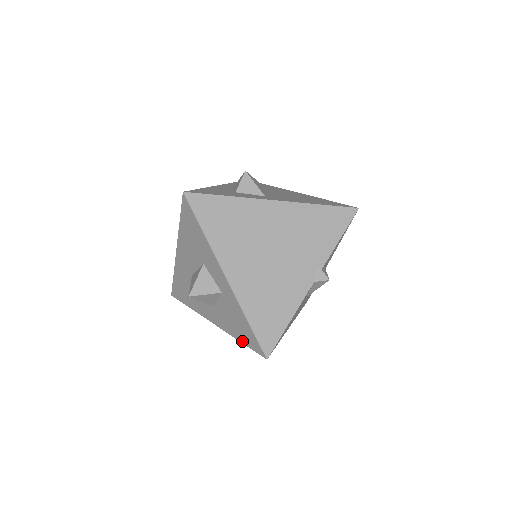
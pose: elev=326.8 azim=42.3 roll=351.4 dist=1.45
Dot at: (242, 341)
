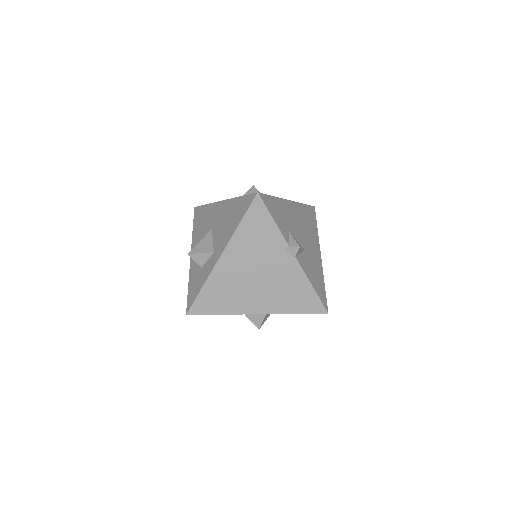
Dot at: occluded
